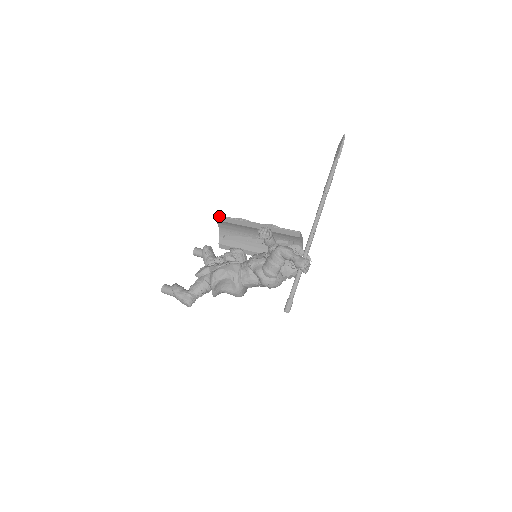
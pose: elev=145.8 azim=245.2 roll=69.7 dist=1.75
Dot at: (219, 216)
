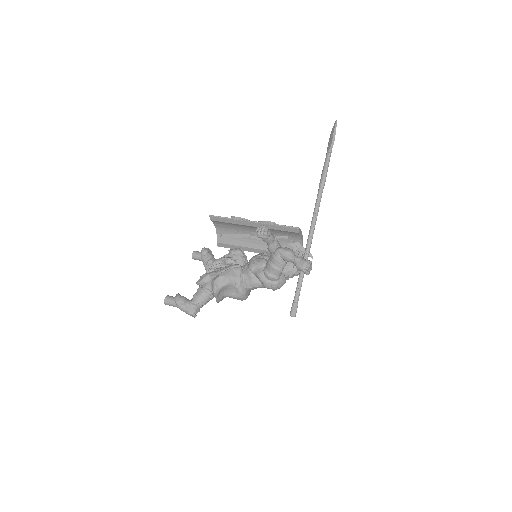
Dot at: (214, 216)
